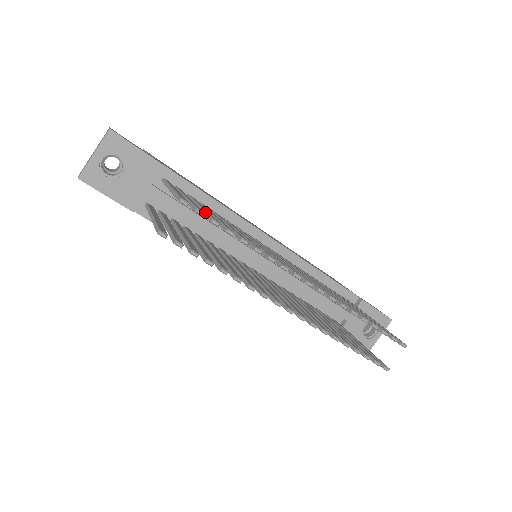
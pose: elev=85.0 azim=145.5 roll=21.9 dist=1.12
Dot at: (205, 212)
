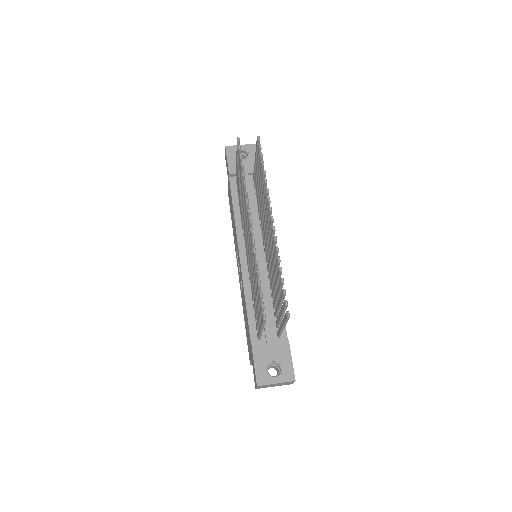
Dot at: occluded
